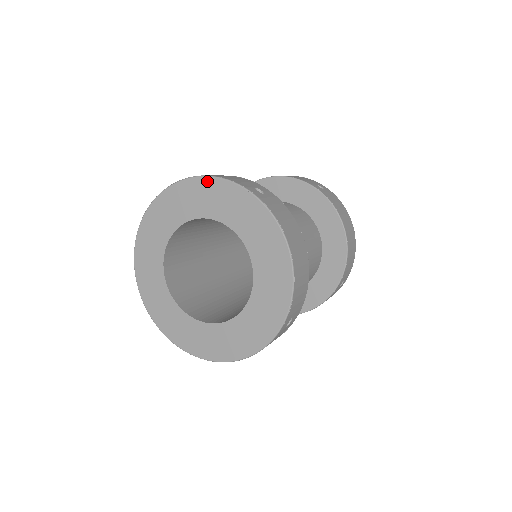
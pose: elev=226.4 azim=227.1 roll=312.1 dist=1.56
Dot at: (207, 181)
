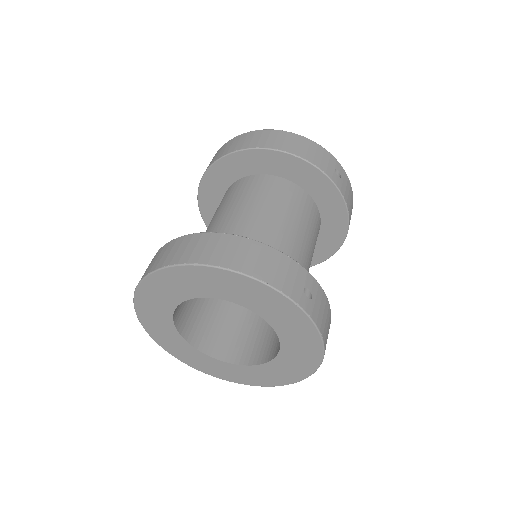
Dot at: (254, 283)
